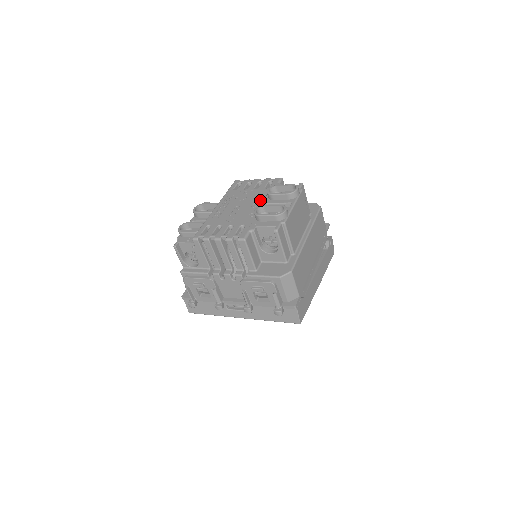
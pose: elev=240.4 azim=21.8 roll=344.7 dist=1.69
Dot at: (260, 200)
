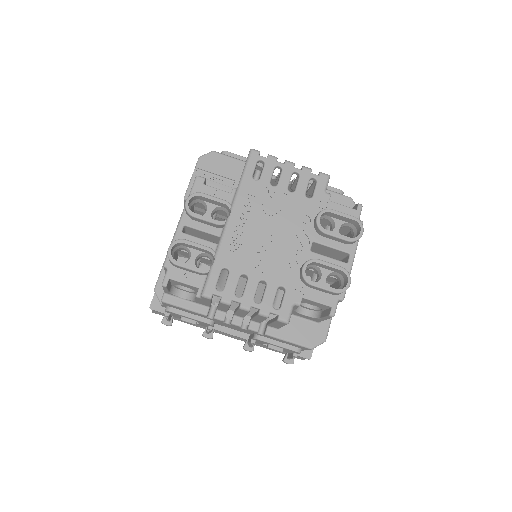
Dot at: (302, 229)
